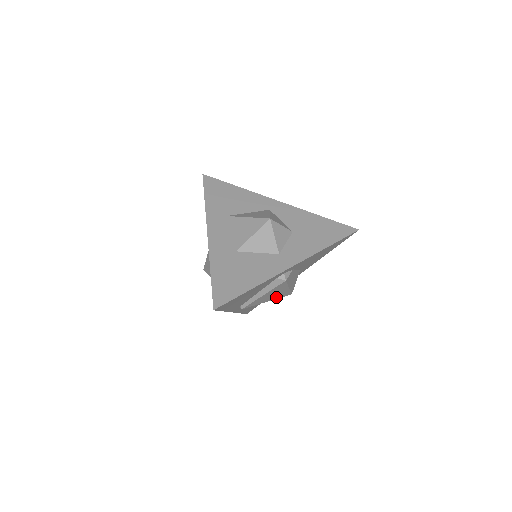
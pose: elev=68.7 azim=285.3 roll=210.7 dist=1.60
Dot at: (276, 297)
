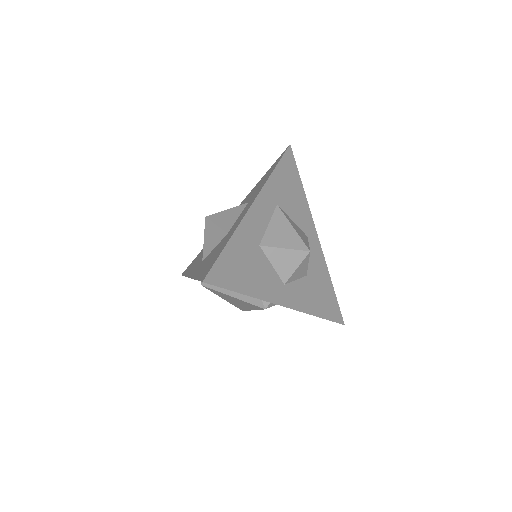
Dot at: (233, 303)
